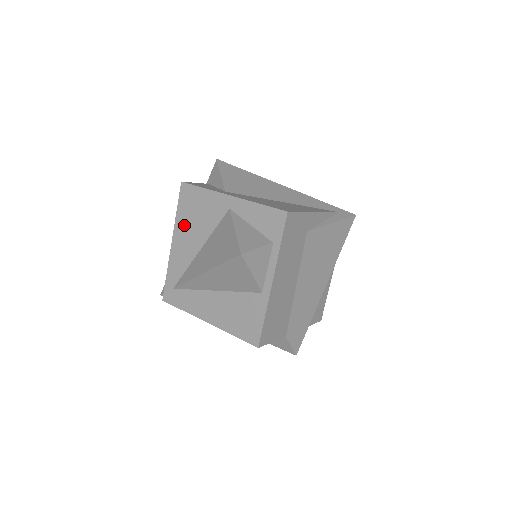
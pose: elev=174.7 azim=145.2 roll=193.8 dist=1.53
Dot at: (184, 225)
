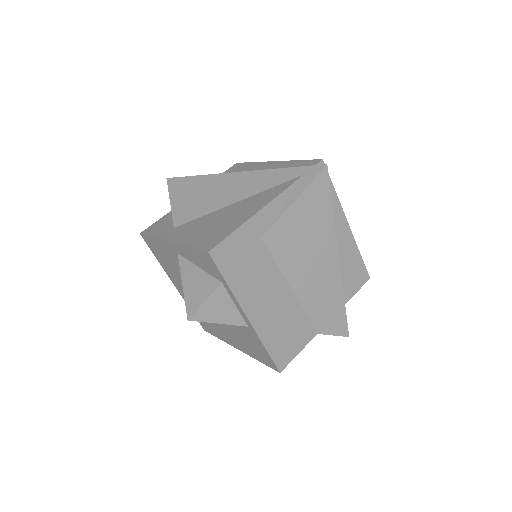
Dot at: (168, 270)
